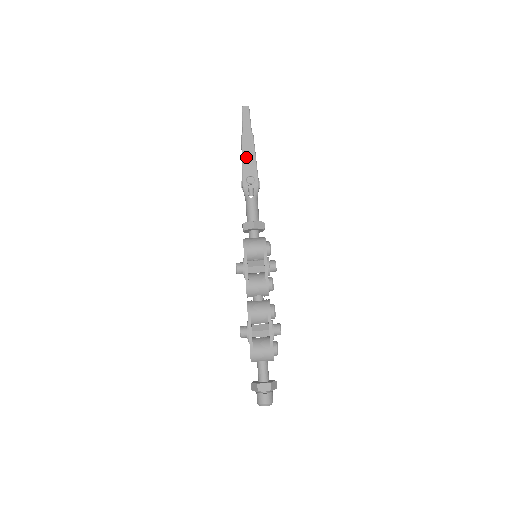
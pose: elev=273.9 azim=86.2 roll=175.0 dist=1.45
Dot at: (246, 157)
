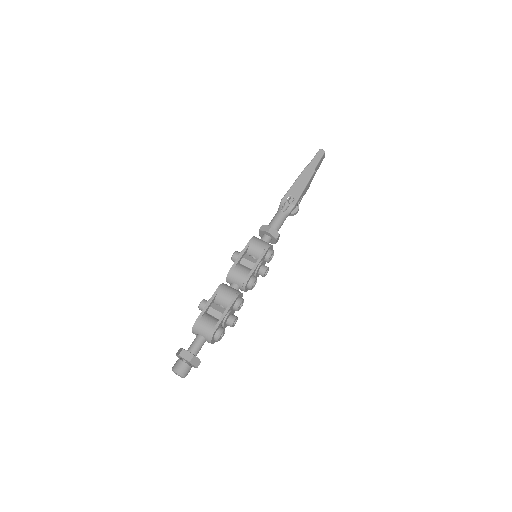
Dot at: (298, 182)
